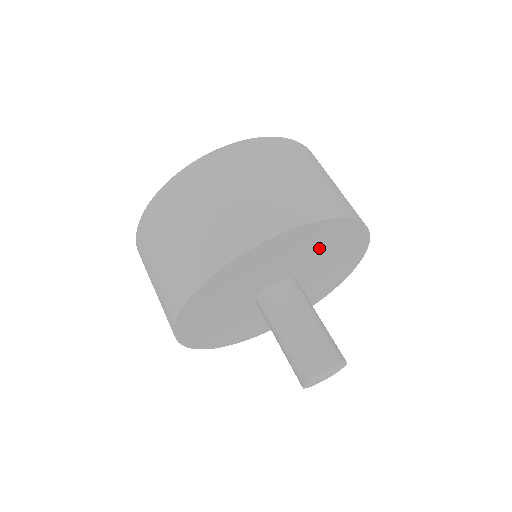
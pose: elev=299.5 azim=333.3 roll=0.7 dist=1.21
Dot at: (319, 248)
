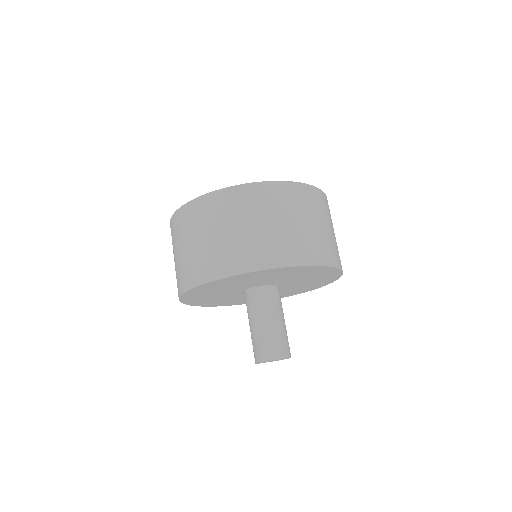
Dot at: (312, 278)
